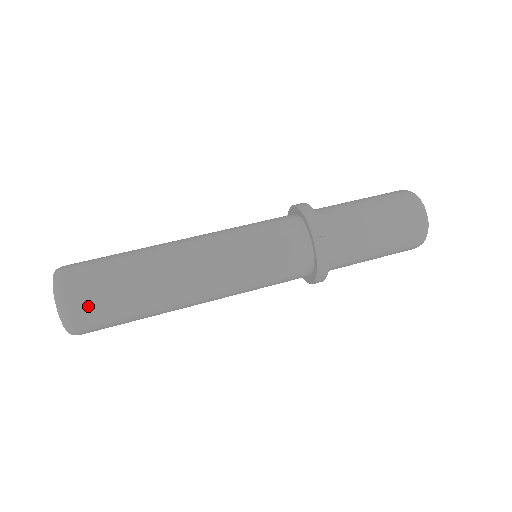
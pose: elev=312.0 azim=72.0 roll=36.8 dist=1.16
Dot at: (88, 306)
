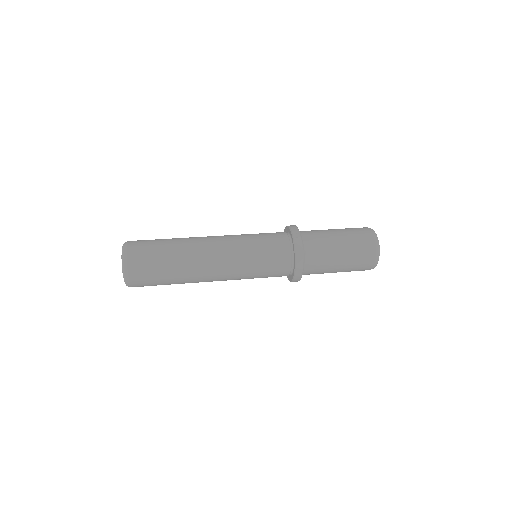
Dot at: (141, 255)
